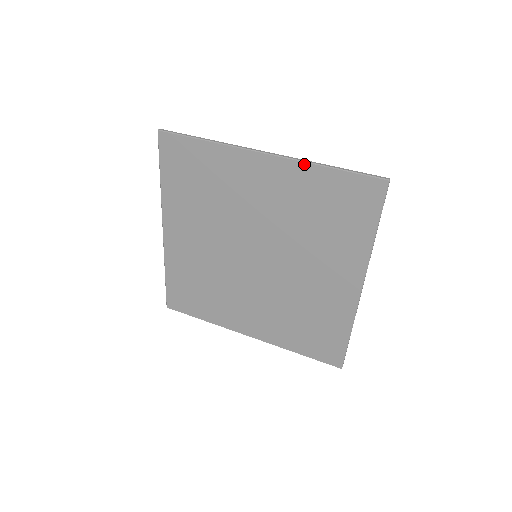
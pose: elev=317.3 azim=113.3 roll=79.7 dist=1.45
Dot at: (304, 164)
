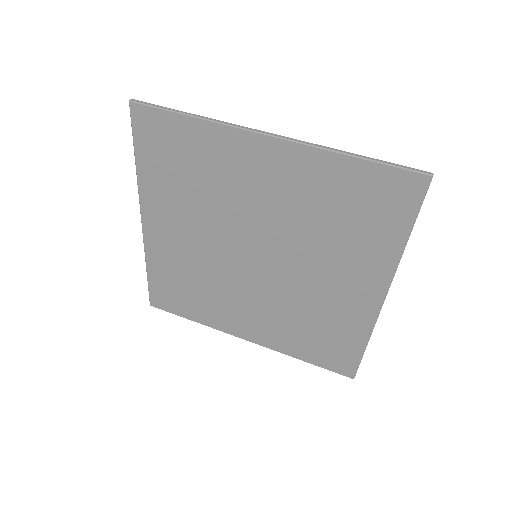
Dot at: (321, 151)
